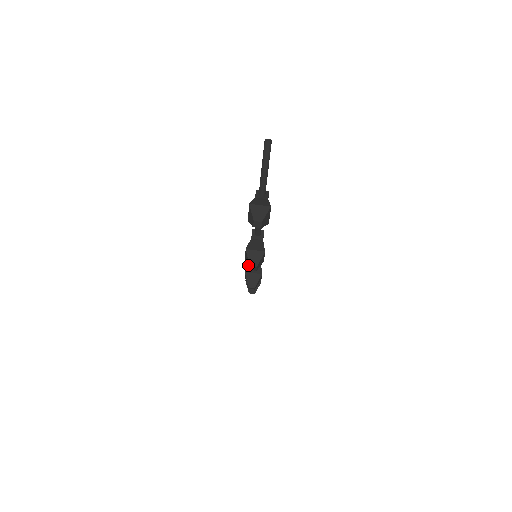
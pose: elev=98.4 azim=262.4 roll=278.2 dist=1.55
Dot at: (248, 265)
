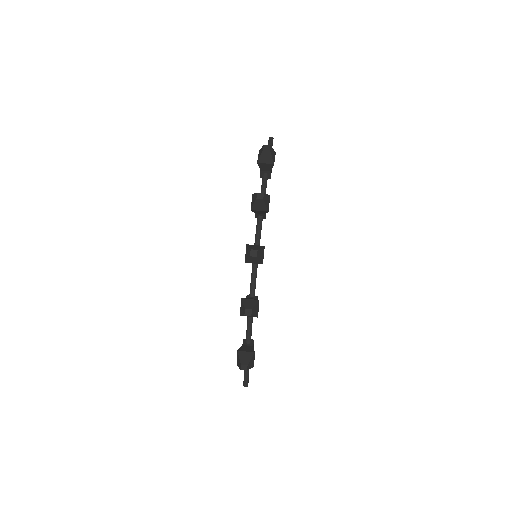
Dot at: (255, 198)
